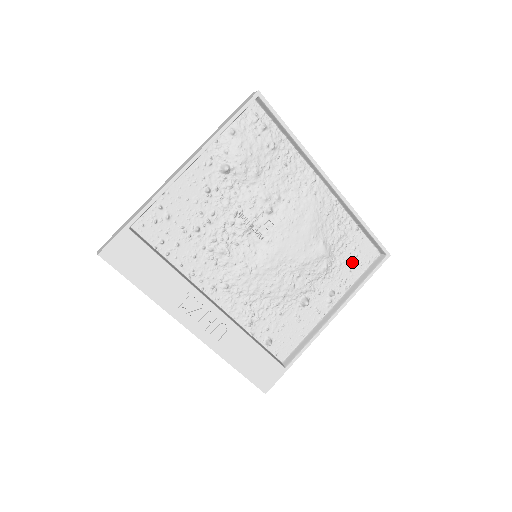
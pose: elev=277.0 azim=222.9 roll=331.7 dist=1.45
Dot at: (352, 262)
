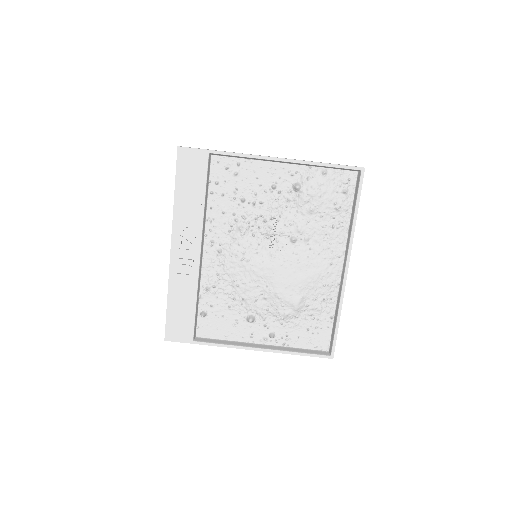
Dot at: (306, 333)
